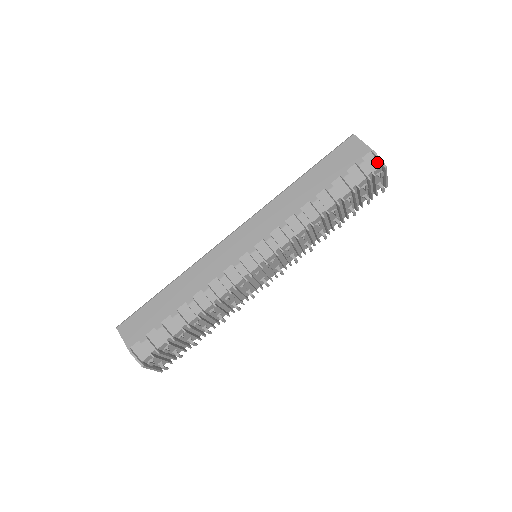
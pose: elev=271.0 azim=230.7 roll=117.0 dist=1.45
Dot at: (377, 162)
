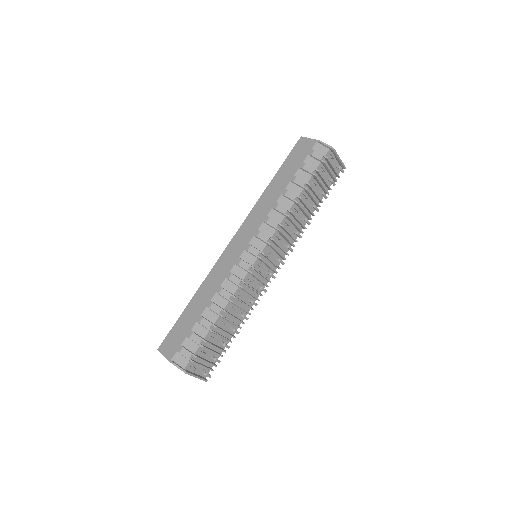
Dot at: (325, 148)
